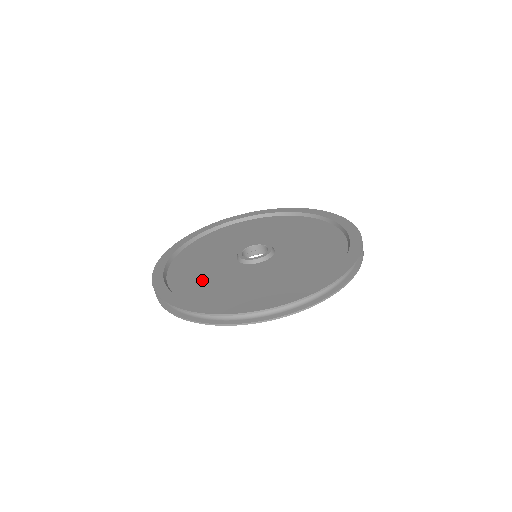
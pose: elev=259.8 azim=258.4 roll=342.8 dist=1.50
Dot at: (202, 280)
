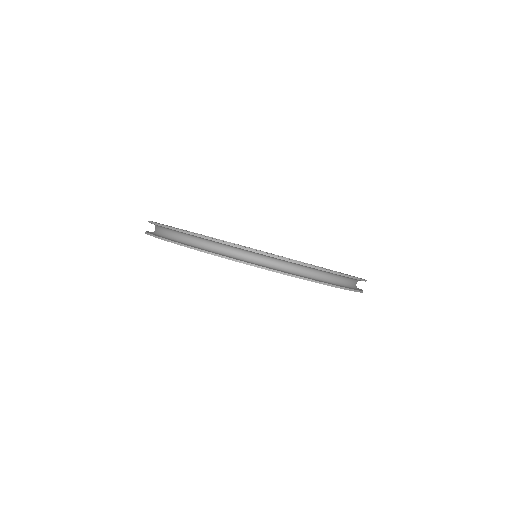
Dot at: occluded
